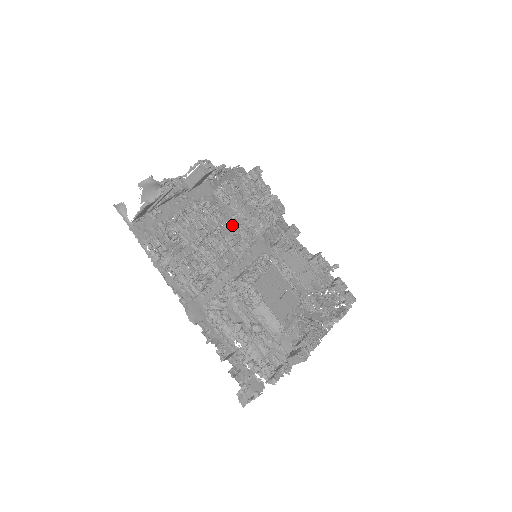
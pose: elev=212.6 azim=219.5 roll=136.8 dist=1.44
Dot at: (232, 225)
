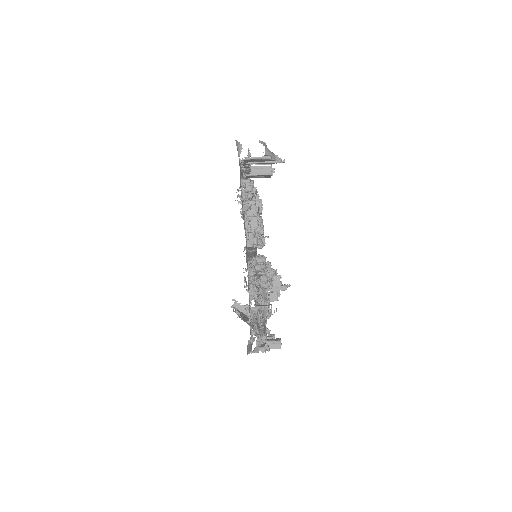
Dot at: occluded
